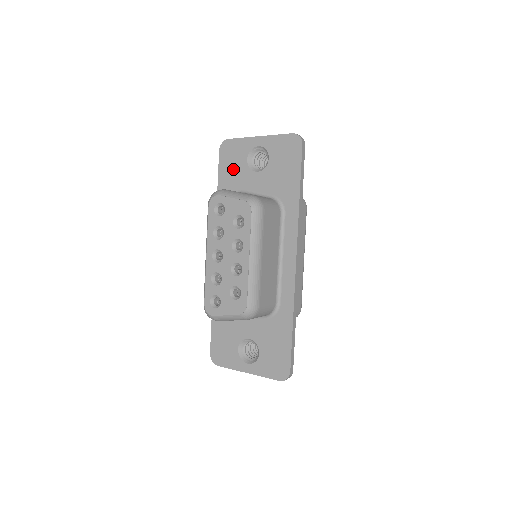
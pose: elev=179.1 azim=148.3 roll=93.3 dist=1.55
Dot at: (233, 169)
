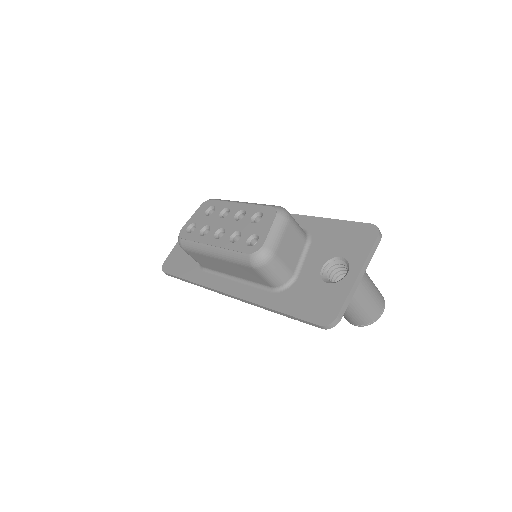
Dot at: (184, 261)
